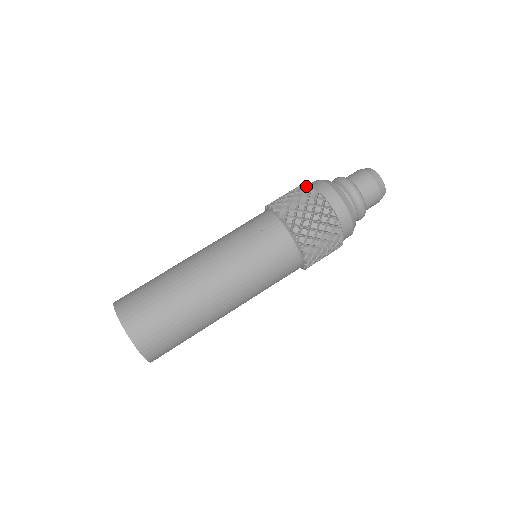
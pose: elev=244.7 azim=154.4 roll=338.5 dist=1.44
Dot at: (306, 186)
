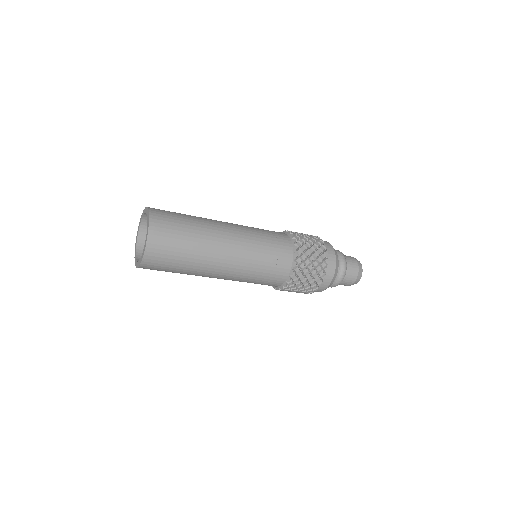
Dot at: (317, 236)
